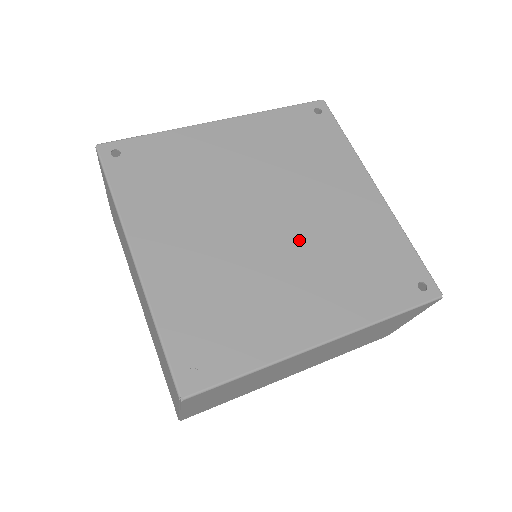
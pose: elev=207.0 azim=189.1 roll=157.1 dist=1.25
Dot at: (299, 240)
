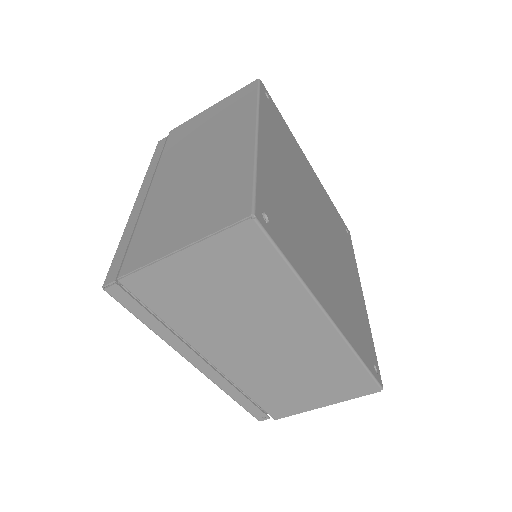
Dot at: (330, 258)
